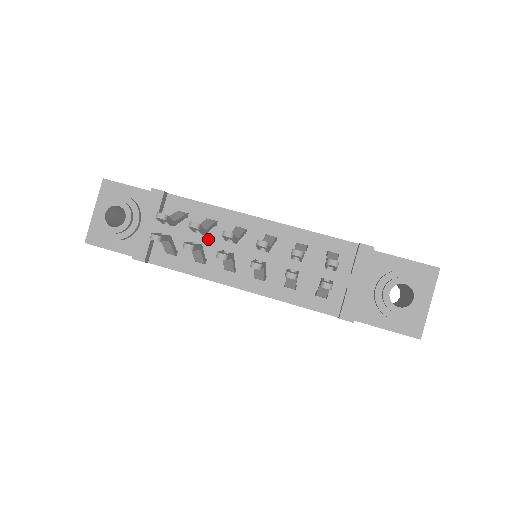
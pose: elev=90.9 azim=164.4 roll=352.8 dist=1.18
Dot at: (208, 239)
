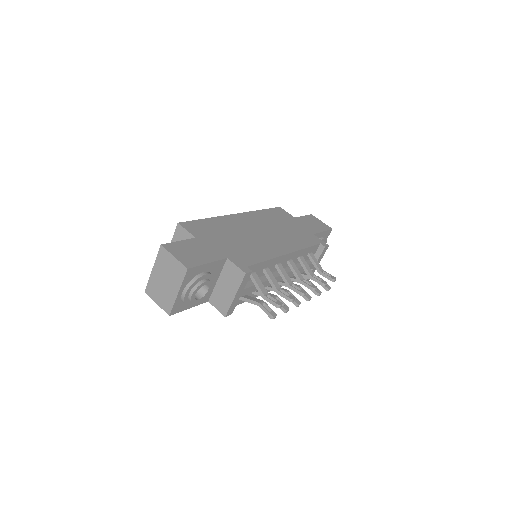
Dot at: (267, 283)
